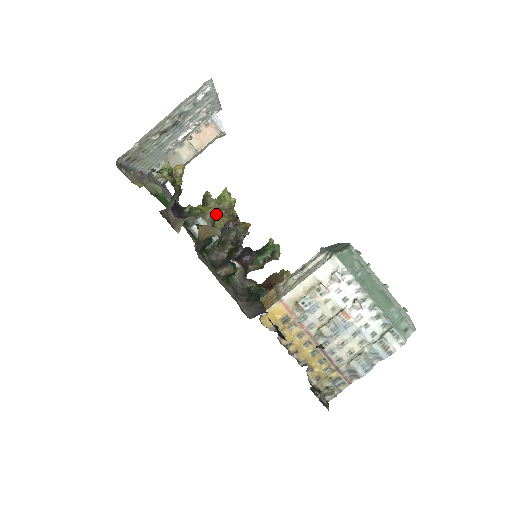
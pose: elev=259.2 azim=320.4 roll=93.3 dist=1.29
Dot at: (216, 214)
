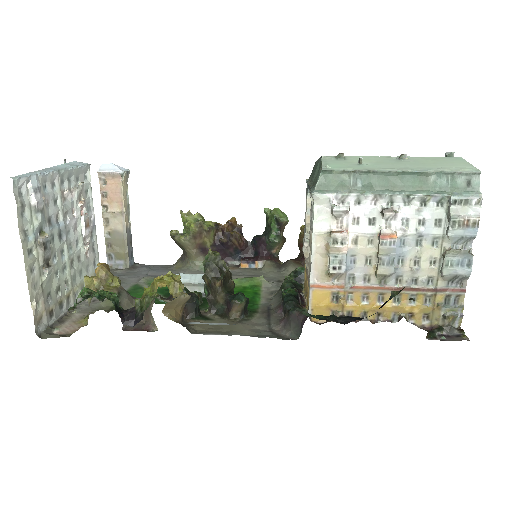
Dot at: (162, 286)
